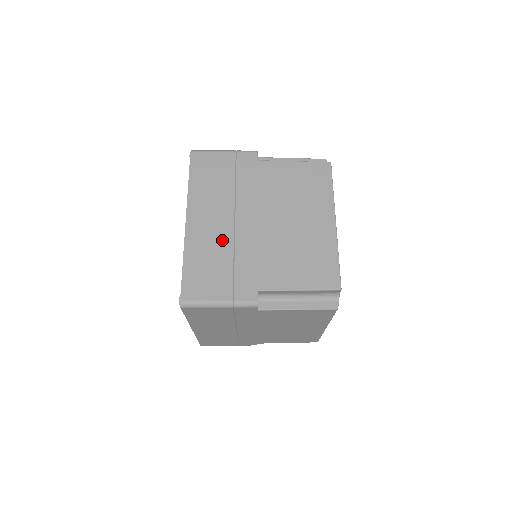
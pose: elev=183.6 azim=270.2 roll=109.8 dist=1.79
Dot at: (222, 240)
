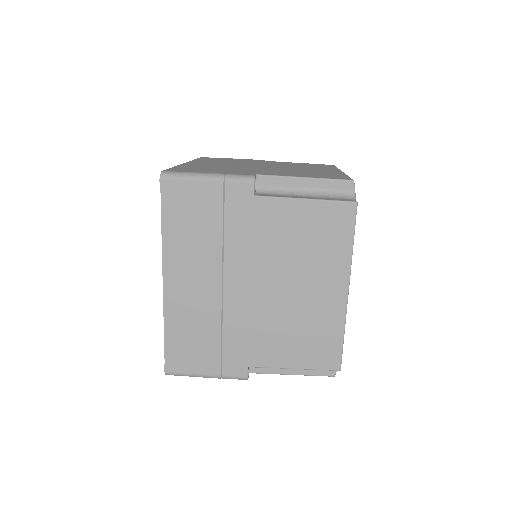
Dot at: (207, 309)
